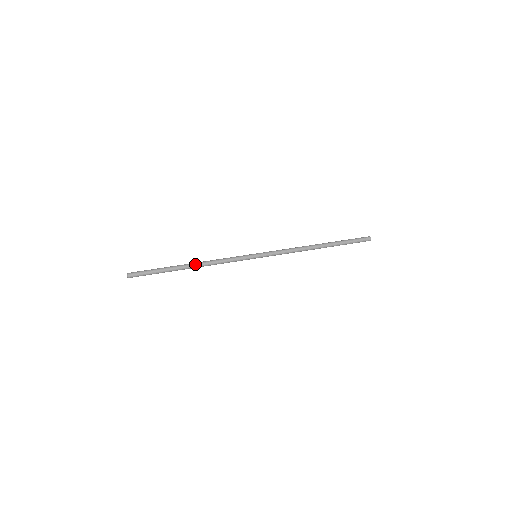
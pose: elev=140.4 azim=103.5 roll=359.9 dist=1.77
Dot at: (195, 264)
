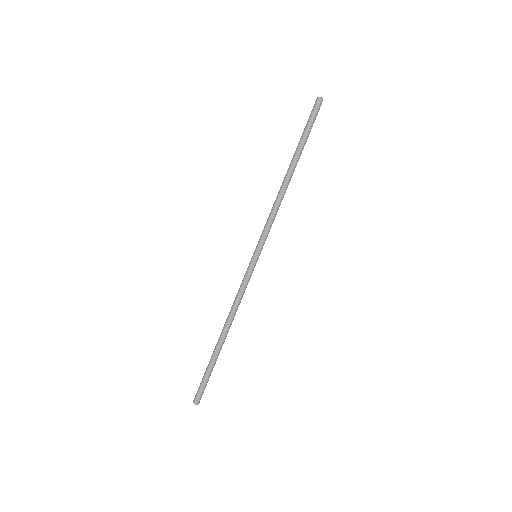
Dot at: (226, 330)
